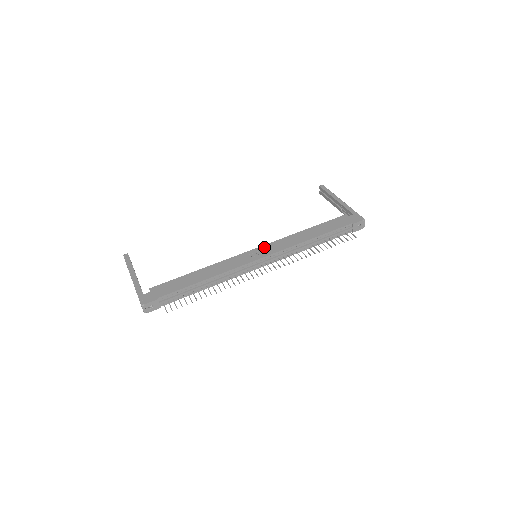
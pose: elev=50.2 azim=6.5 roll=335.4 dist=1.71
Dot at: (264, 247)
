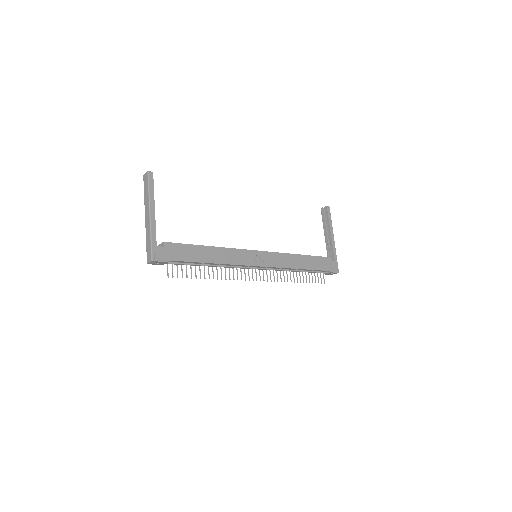
Dot at: (267, 254)
